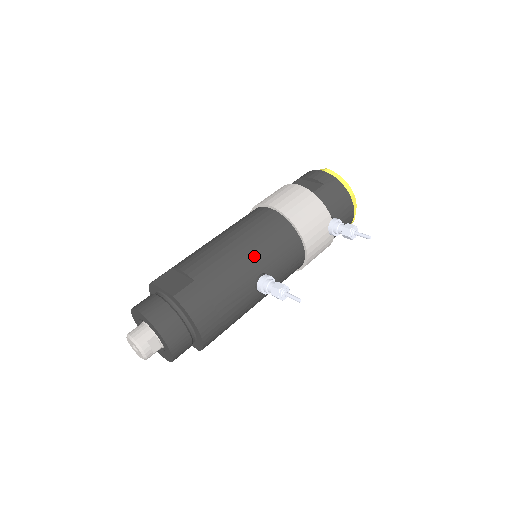
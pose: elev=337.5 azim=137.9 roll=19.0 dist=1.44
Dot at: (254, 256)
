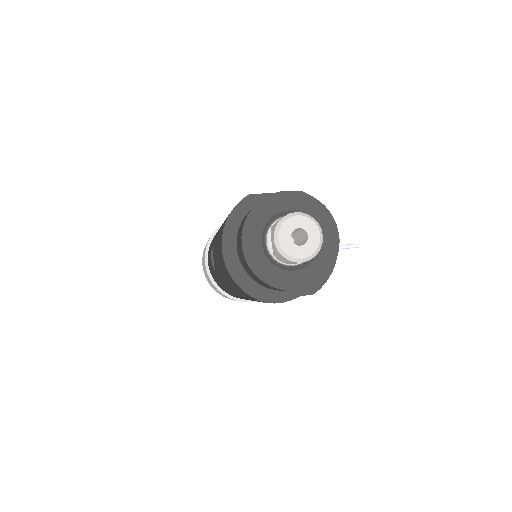
Dot at: occluded
